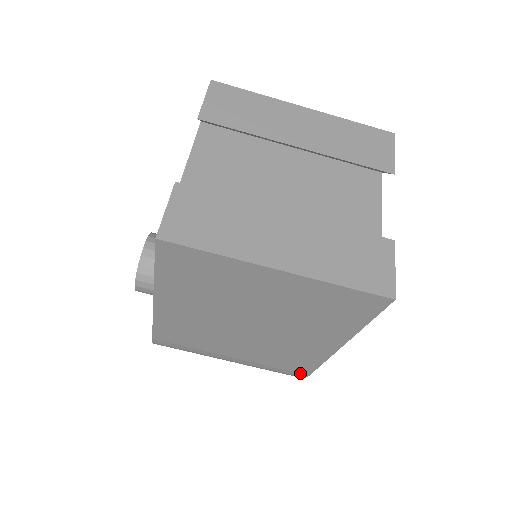
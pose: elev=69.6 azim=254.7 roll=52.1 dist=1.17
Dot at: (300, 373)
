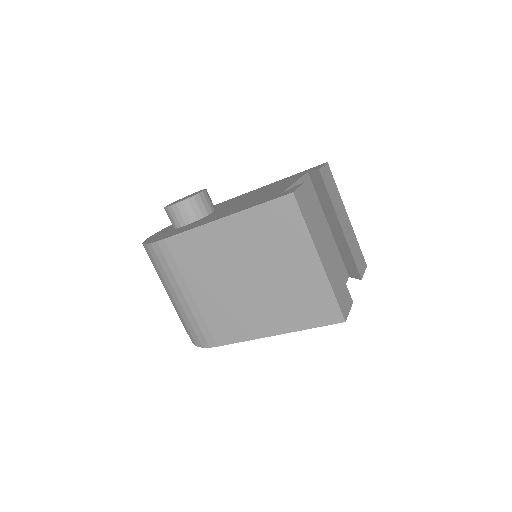
Dot at: (214, 340)
